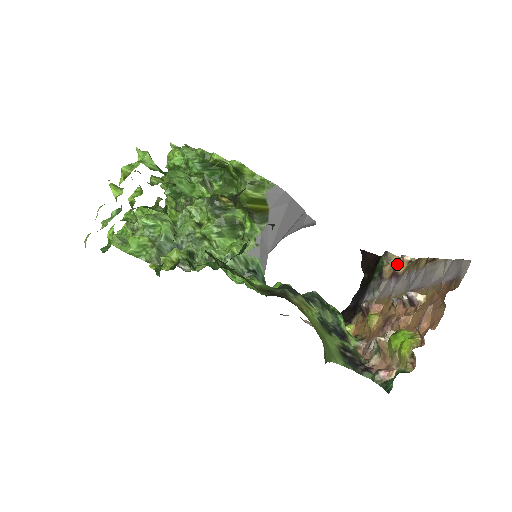
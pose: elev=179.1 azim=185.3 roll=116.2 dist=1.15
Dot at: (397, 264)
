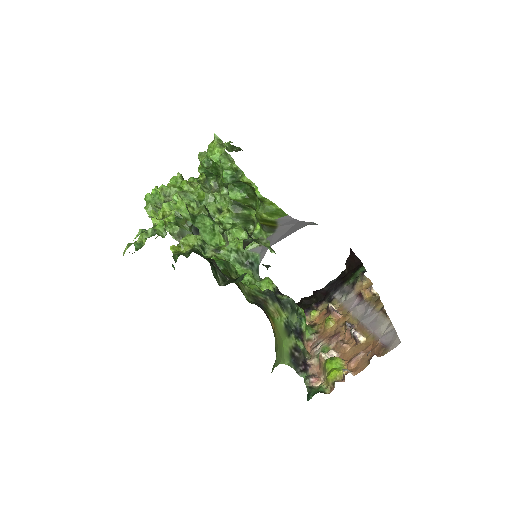
Dot at: (365, 290)
